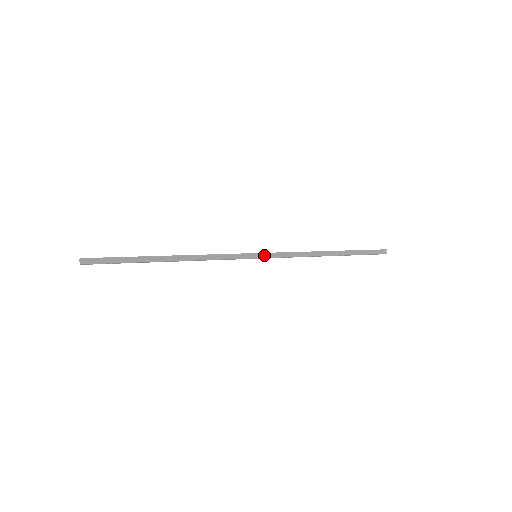
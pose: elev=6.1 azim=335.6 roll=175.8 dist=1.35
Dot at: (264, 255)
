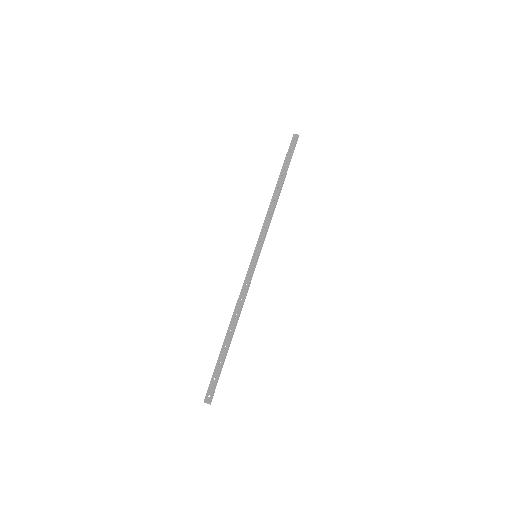
Dot at: (260, 250)
